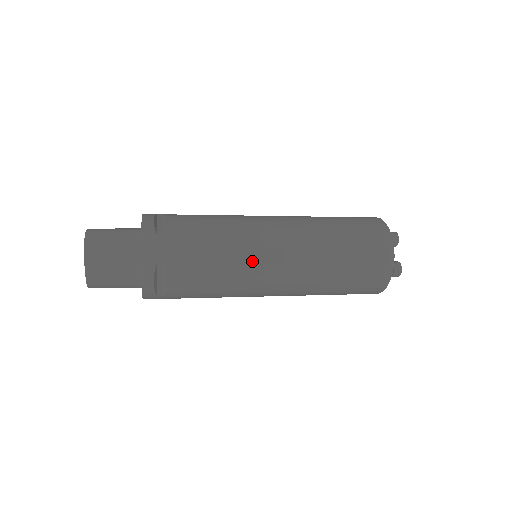
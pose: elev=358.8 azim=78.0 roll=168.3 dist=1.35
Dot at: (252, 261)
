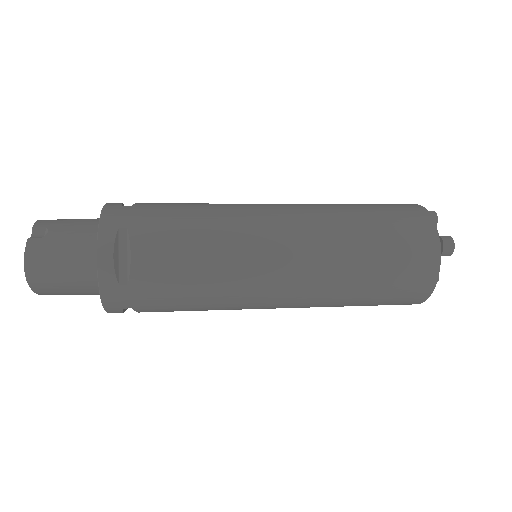
Dot at: (244, 305)
